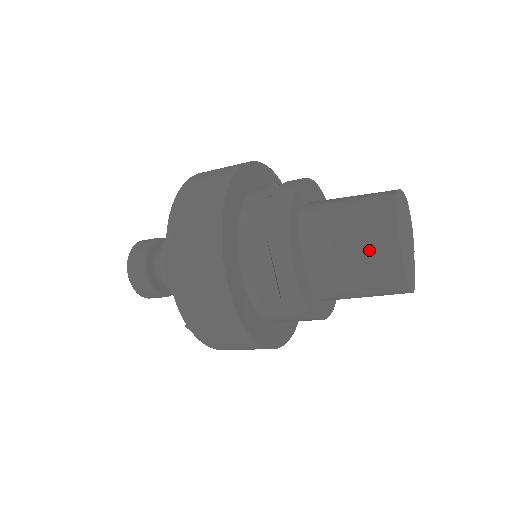
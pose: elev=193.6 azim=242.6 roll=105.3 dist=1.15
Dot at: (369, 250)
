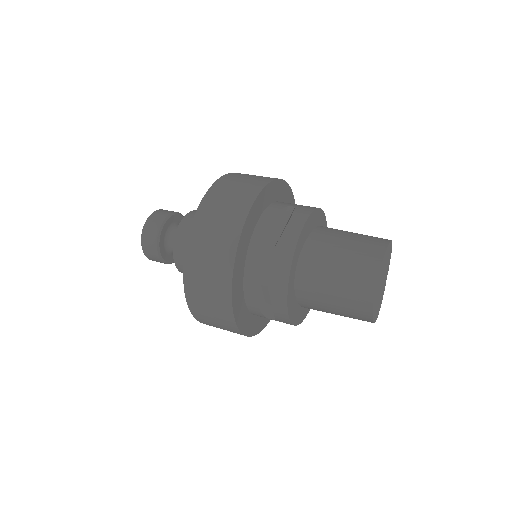
Dot at: (348, 307)
